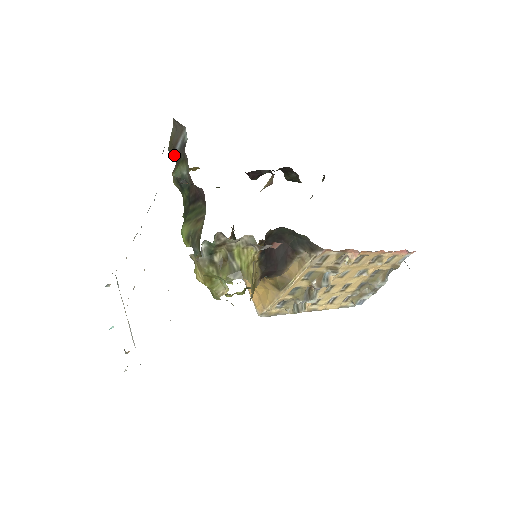
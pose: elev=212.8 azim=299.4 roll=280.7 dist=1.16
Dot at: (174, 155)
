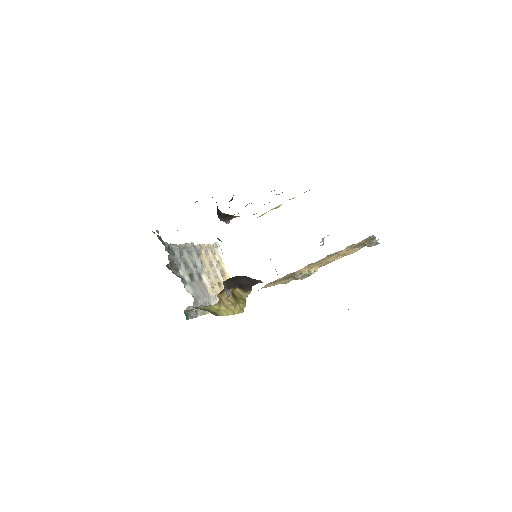
Dot at: occluded
